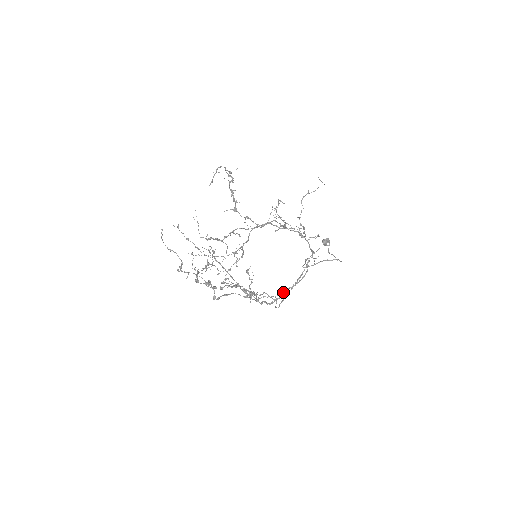
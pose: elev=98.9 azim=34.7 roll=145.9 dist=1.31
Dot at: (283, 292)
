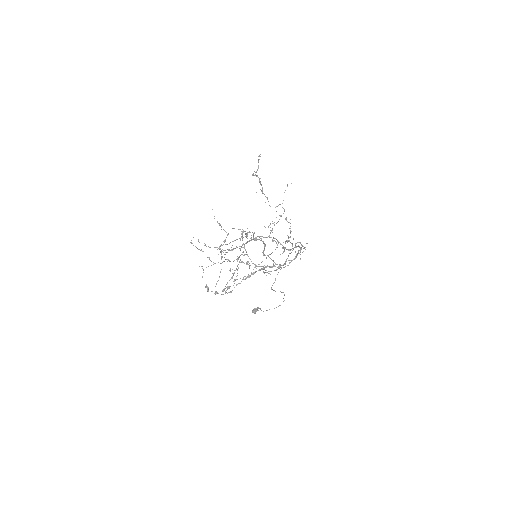
Dot at: (298, 251)
